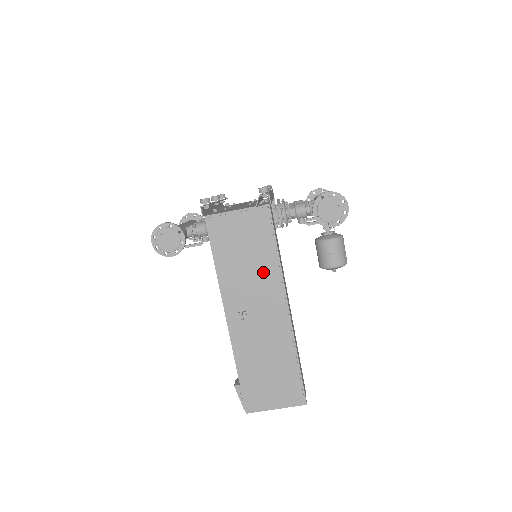
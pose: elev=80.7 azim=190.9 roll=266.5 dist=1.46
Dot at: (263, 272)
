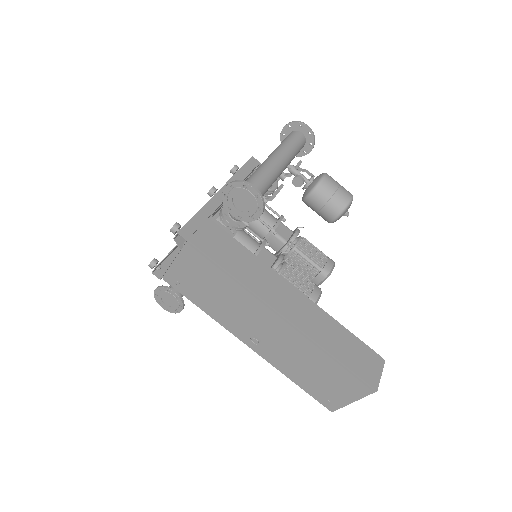
Dot at: (236, 298)
